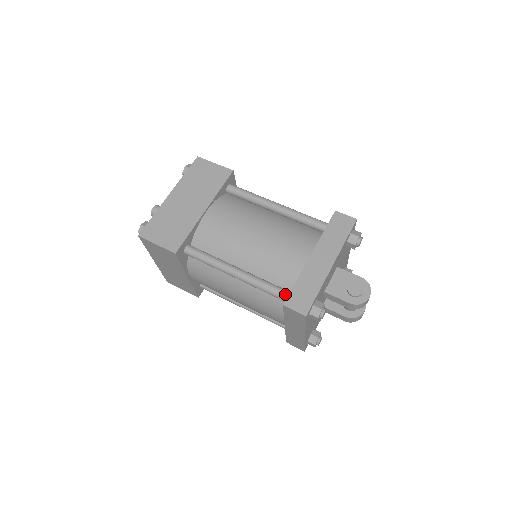
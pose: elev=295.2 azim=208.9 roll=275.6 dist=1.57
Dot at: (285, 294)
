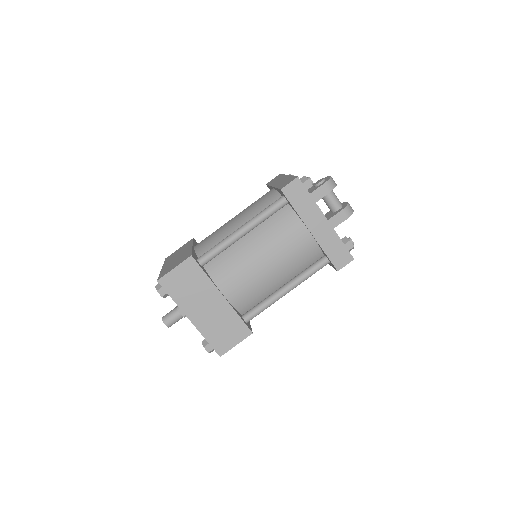
Dot at: (279, 198)
